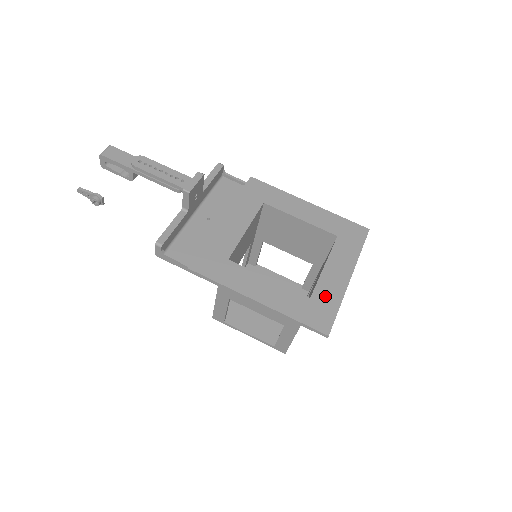
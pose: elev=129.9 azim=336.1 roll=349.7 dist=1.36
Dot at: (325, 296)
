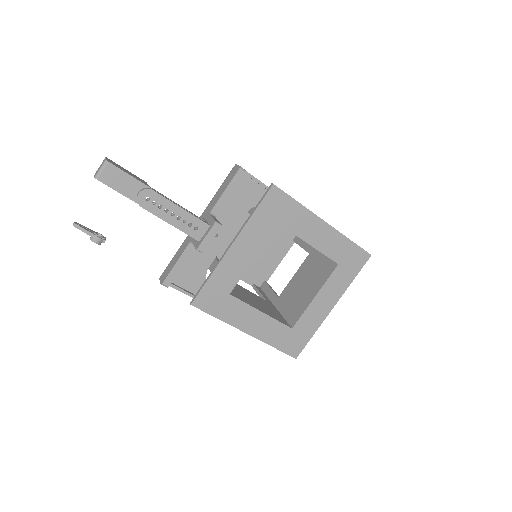
Dot at: (305, 326)
